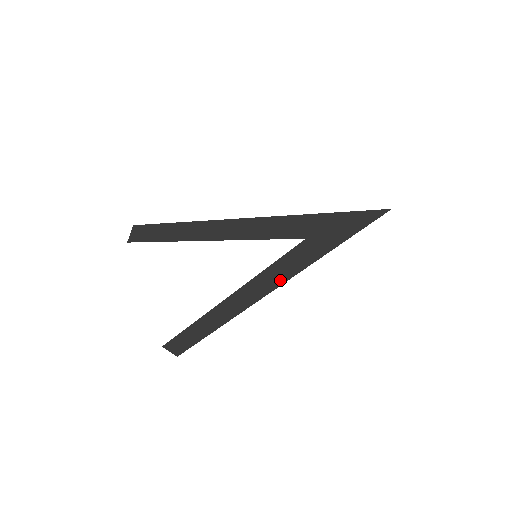
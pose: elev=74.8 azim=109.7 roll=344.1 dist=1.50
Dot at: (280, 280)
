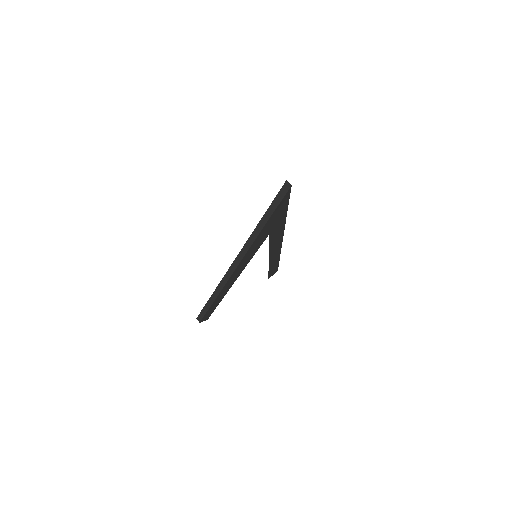
Dot at: (280, 240)
